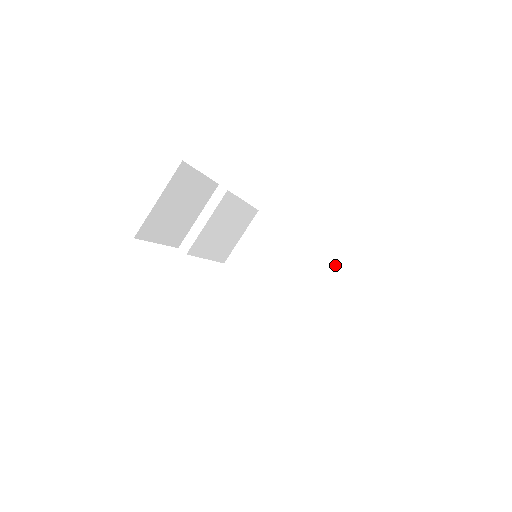
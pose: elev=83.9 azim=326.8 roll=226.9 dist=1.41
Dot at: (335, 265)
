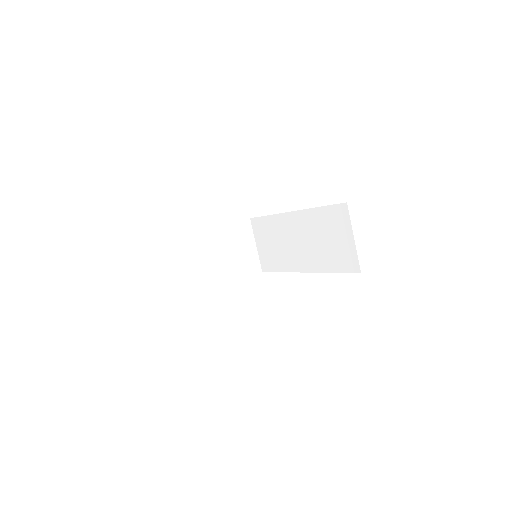
Dot at: (249, 222)
